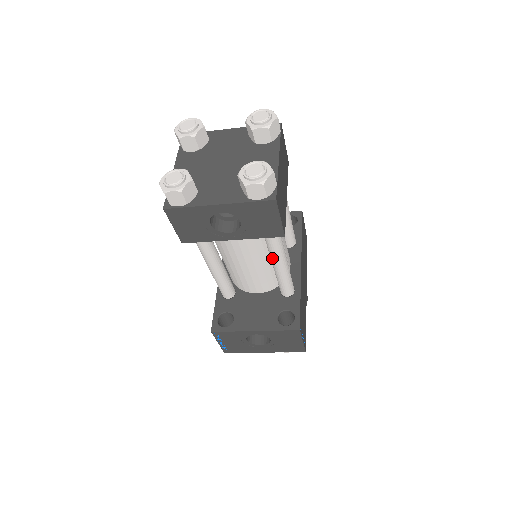
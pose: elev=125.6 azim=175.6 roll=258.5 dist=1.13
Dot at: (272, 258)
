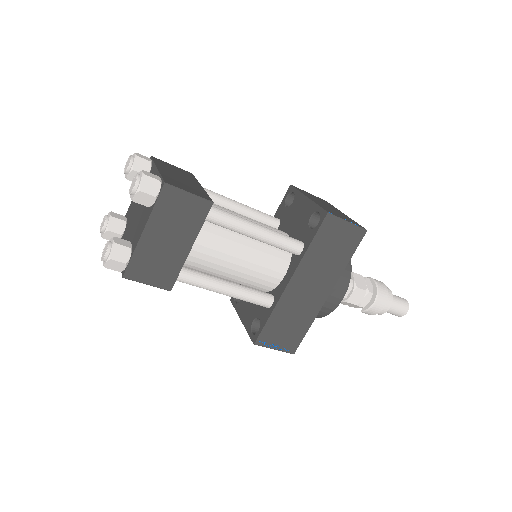
Dot at: occluded
